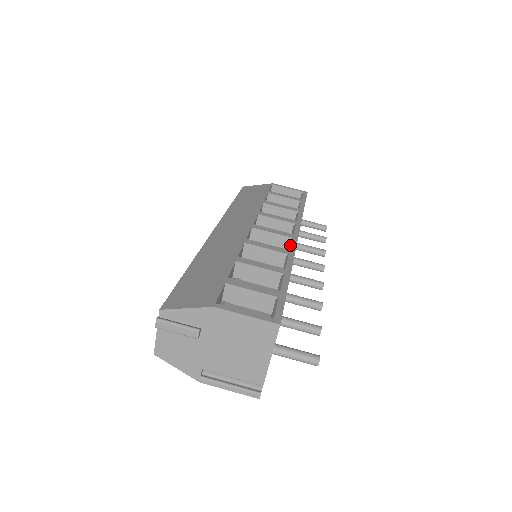
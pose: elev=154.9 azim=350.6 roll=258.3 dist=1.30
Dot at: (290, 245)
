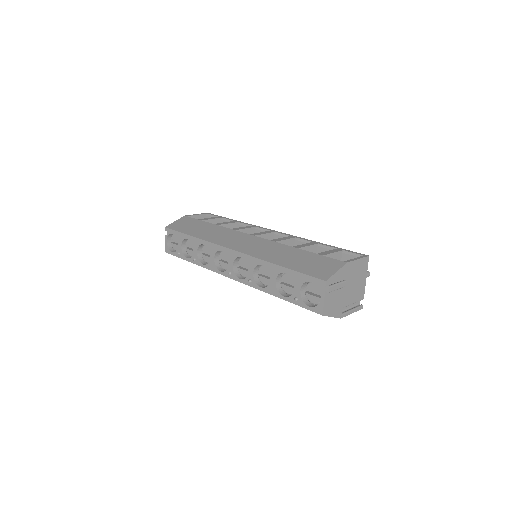
Dot at: (284, 235)
